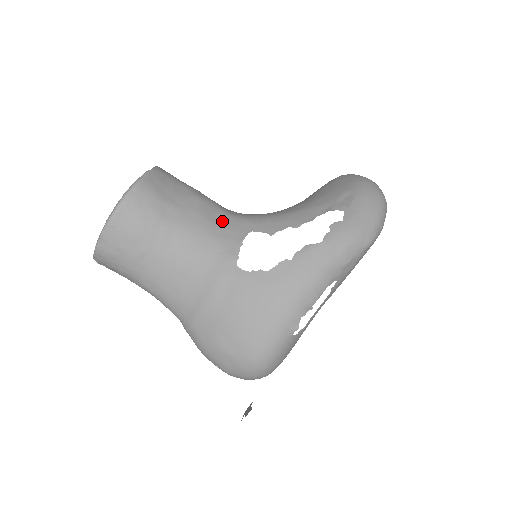
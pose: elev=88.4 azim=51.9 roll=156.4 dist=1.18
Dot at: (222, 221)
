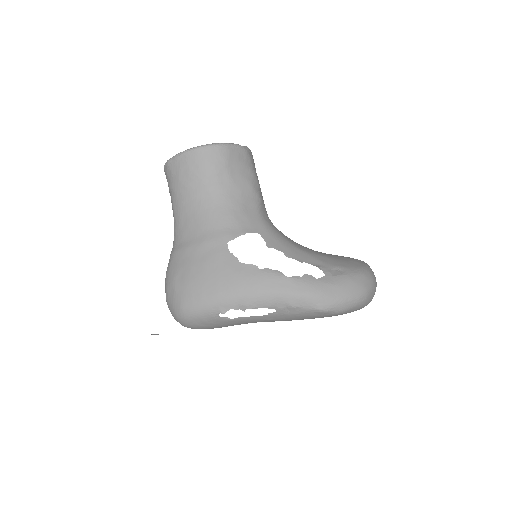
Dot at: (250, 212)
